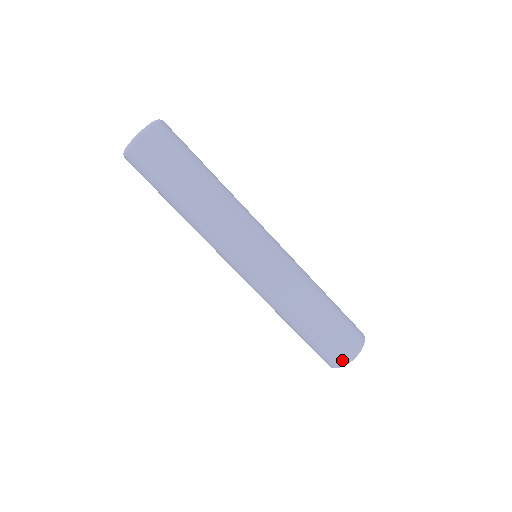
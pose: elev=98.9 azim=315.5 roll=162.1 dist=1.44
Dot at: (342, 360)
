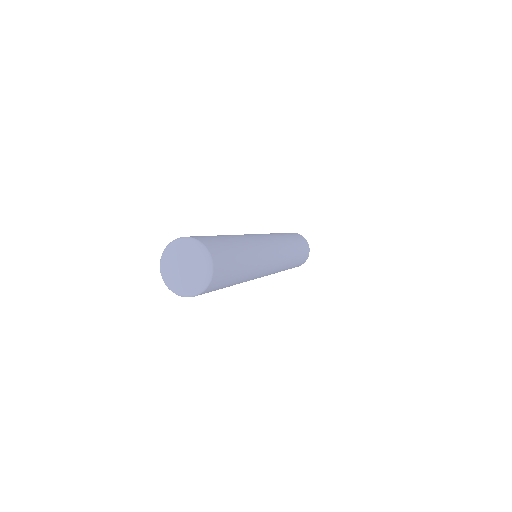
Dot at: (306, 259)
